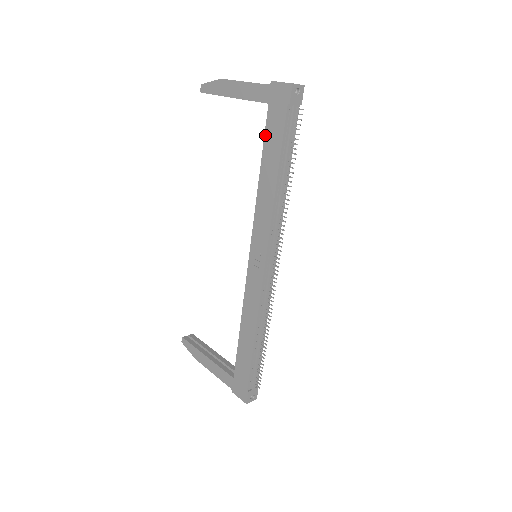
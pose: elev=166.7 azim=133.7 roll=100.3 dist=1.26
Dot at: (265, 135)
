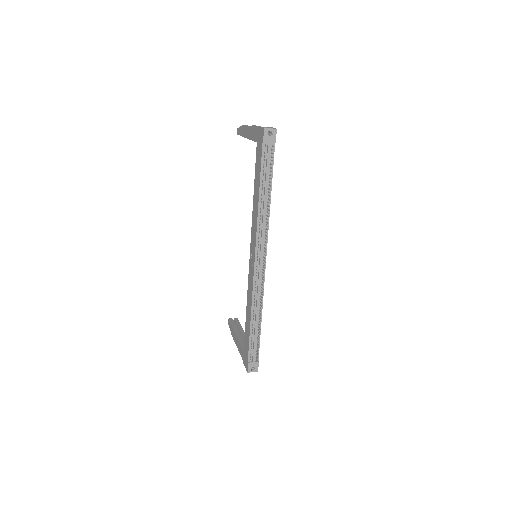
Dot at: (255, 165)
